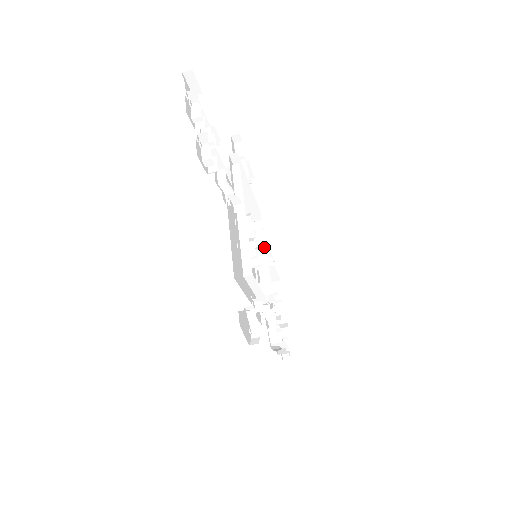
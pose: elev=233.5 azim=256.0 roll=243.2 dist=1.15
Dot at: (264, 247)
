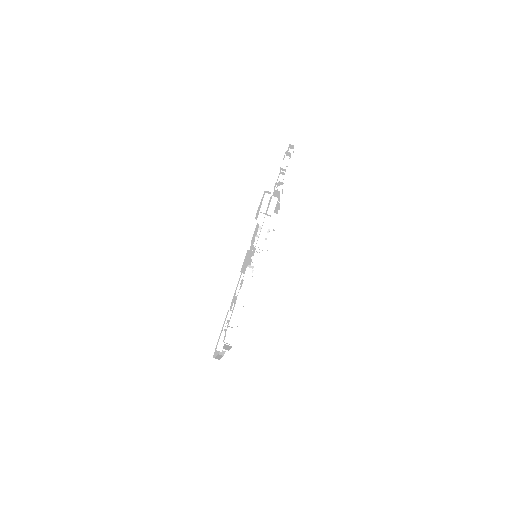
Dot at: (250, 286)
